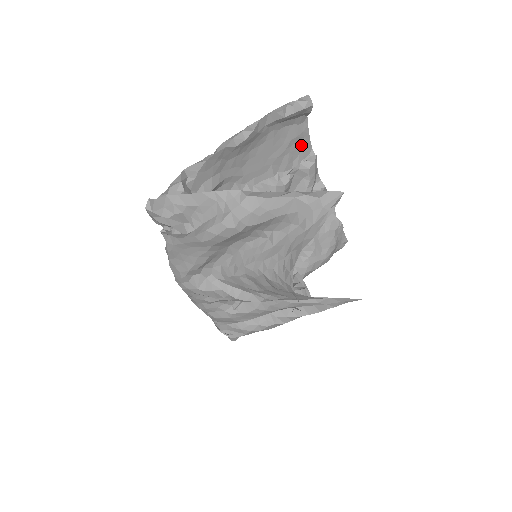
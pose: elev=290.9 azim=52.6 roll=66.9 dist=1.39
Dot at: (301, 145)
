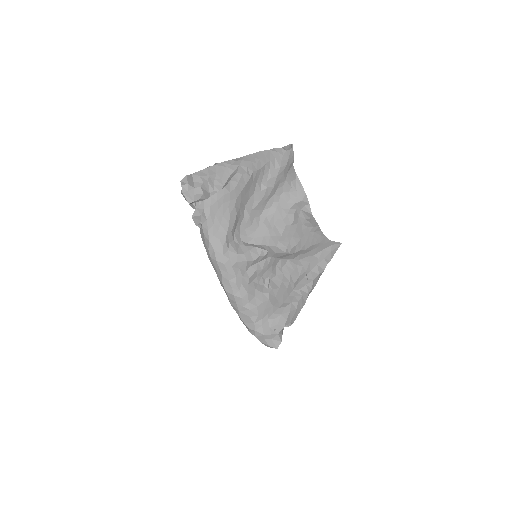
Dot at: occluded
